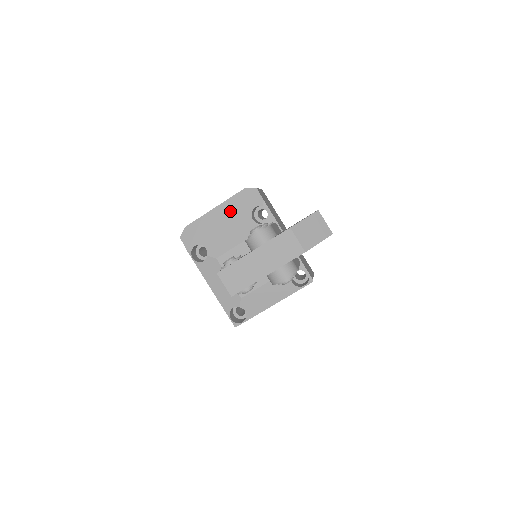
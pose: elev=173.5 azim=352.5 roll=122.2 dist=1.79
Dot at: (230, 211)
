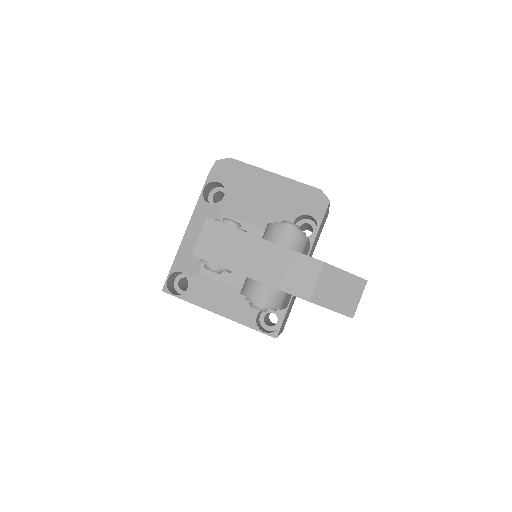
Dot at: (284, 192)
